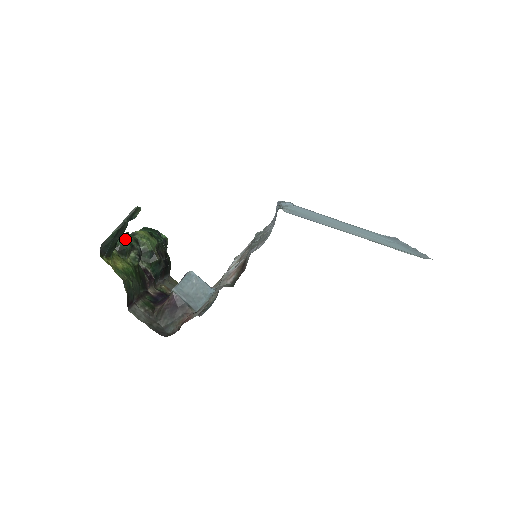
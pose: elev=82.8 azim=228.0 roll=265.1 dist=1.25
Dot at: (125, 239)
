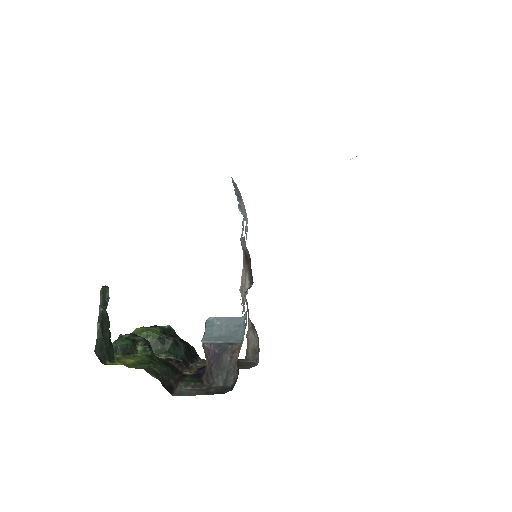
Dot at: (121, 339)
